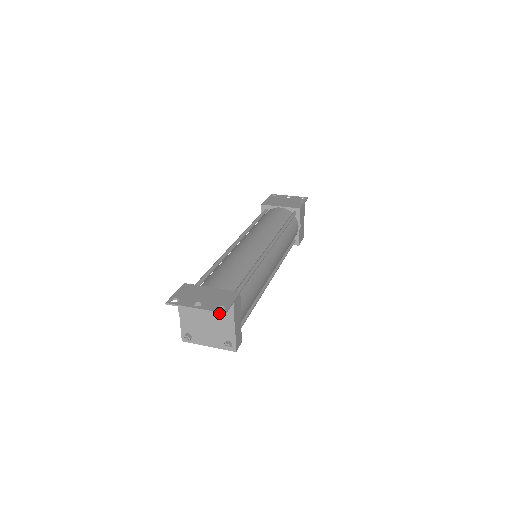
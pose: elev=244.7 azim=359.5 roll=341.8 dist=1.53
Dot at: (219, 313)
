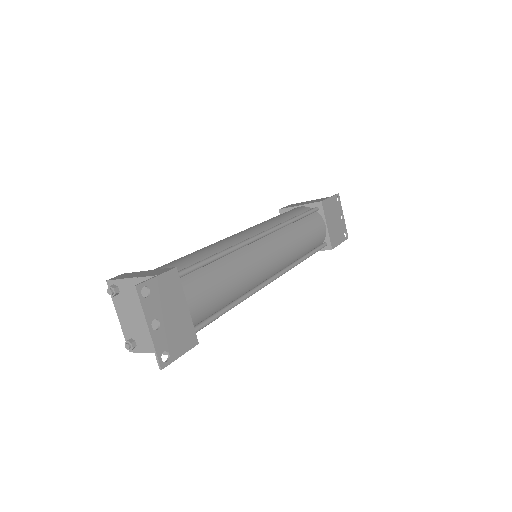
Dot at: (158, 362)
